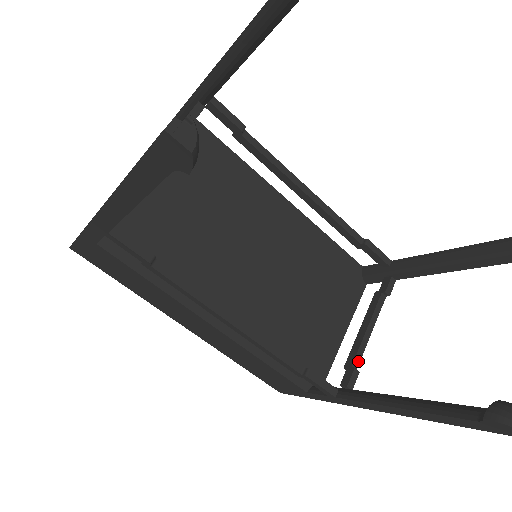
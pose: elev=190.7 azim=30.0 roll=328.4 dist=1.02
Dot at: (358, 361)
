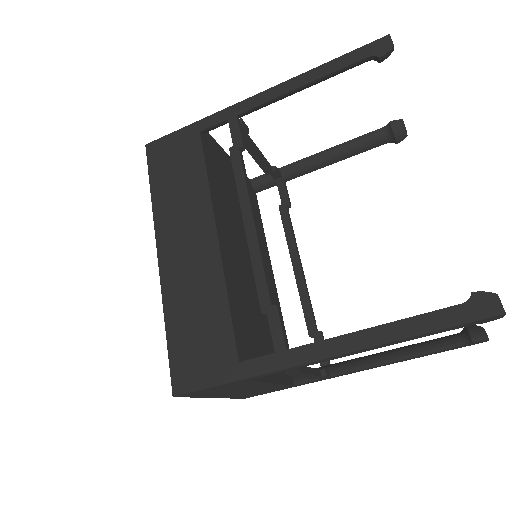
Dot at: occluded
